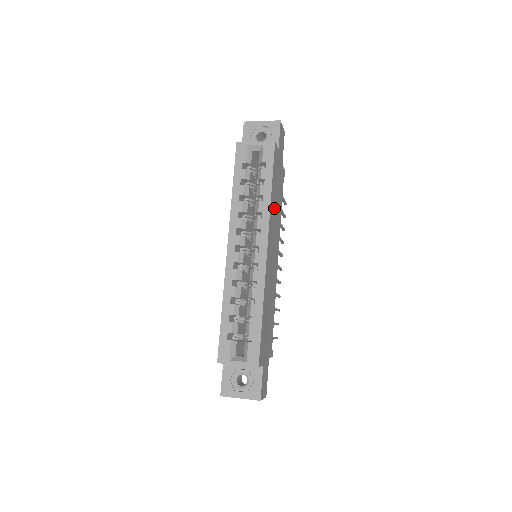
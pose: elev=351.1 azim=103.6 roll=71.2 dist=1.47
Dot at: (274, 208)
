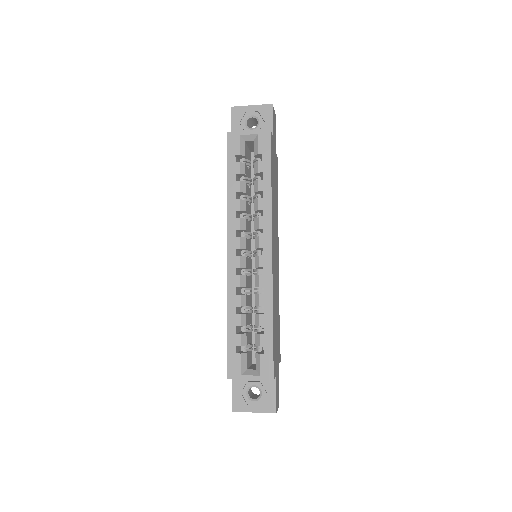
Dot at: (273, 203)
